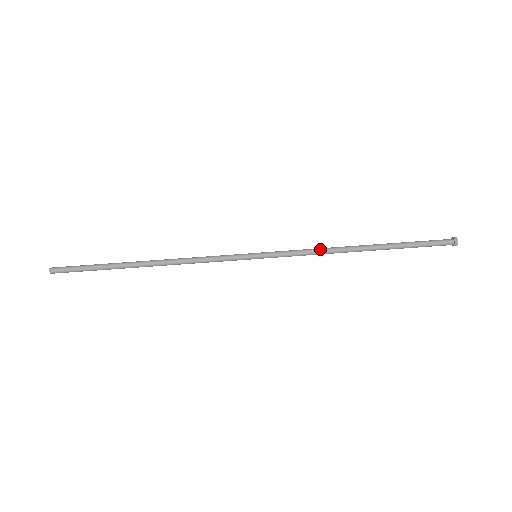
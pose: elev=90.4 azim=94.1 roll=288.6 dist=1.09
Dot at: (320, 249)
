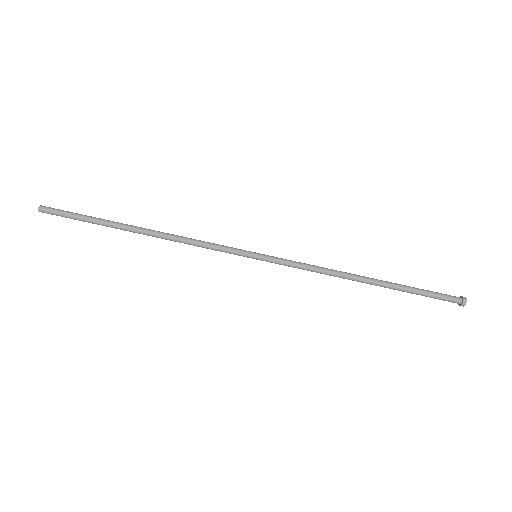
Dot at: (323, 272)
